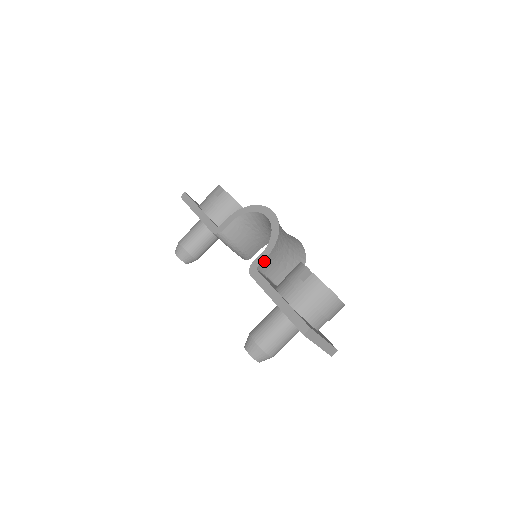
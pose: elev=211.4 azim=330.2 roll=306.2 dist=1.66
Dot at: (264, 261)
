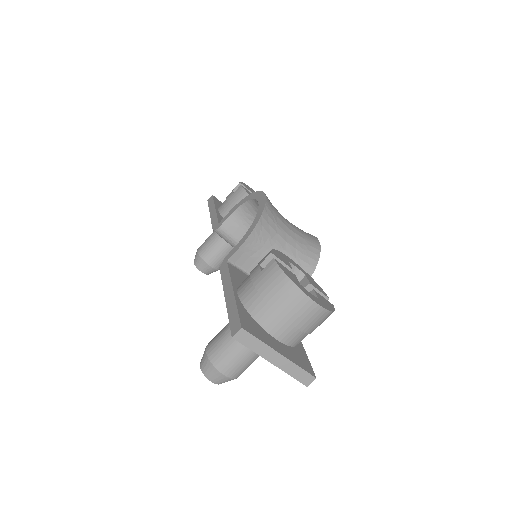
Dot at: (239, 252)
